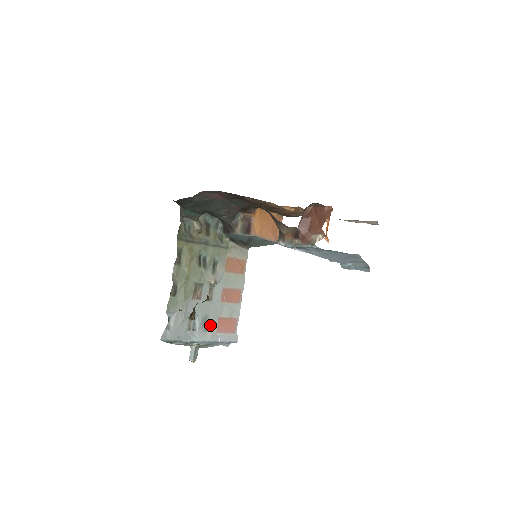
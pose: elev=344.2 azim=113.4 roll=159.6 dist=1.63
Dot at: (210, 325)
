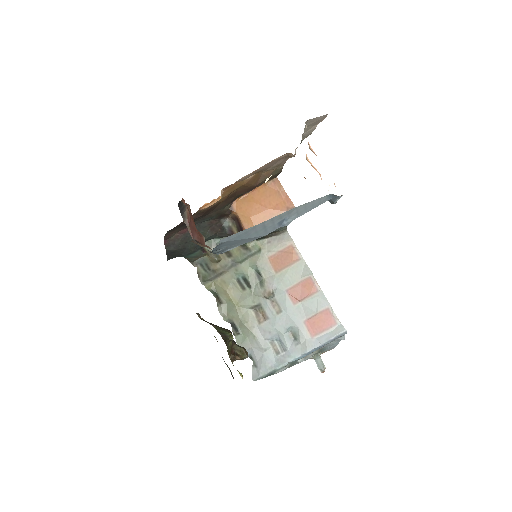
Dot at: (299, 335)
